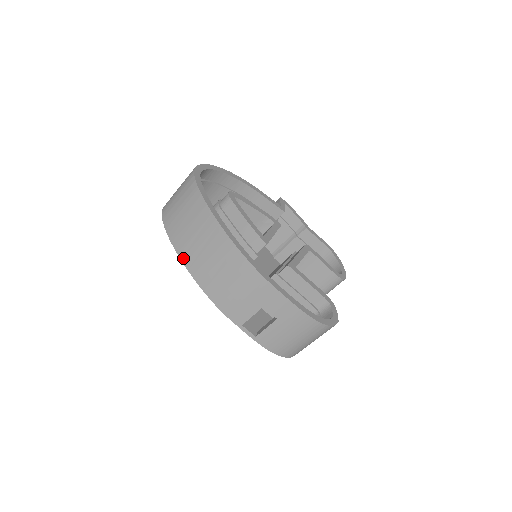
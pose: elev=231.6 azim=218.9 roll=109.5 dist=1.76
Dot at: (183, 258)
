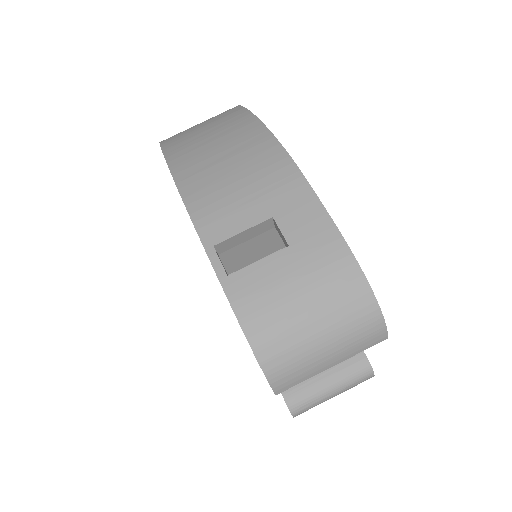
Dot at: (169, 152)
